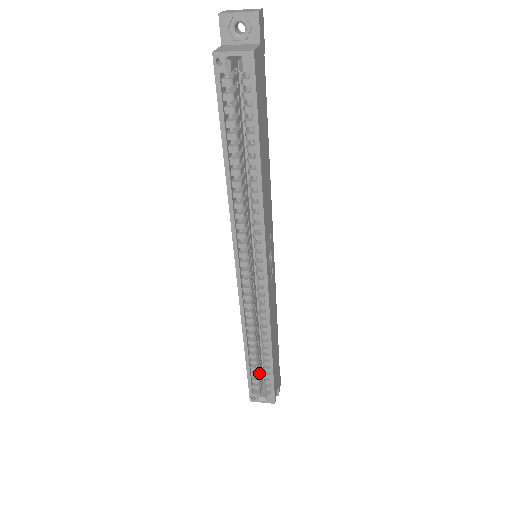
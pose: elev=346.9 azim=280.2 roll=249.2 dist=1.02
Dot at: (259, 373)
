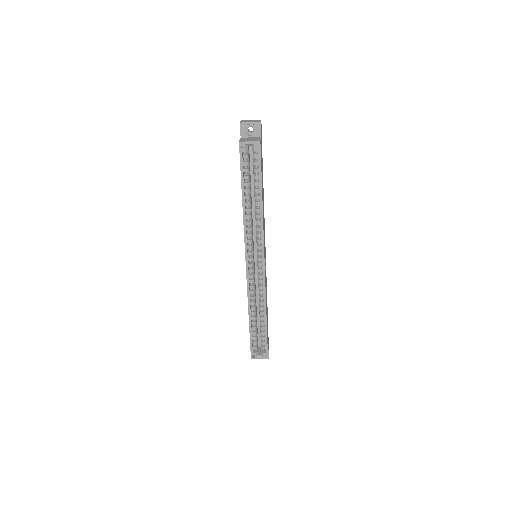
Dot at: (257, 338)
